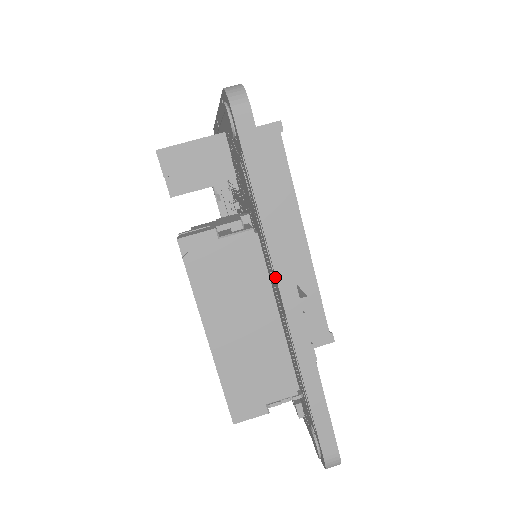
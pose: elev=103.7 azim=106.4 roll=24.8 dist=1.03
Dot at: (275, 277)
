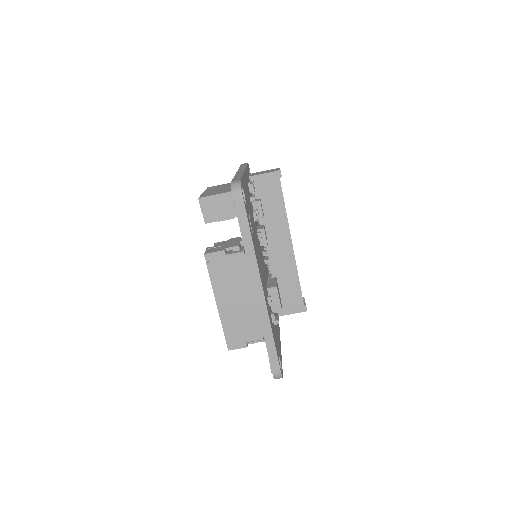
Dot at: (251, 279)
